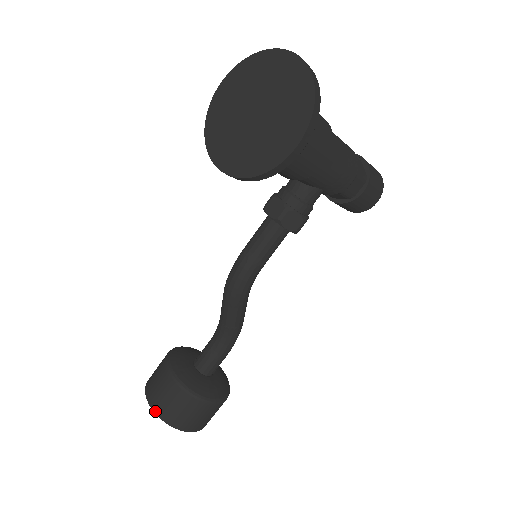
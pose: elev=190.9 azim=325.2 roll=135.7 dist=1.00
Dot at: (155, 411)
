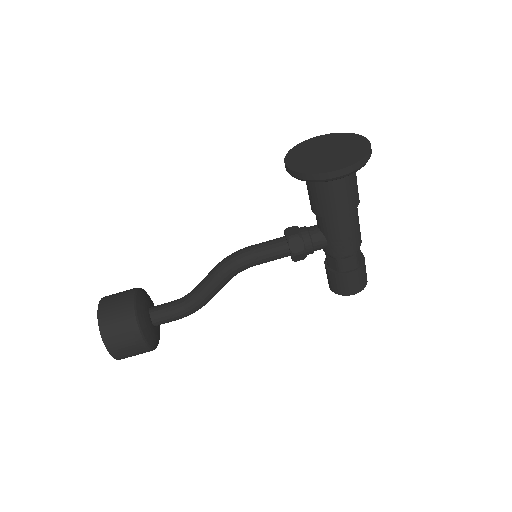
Dot at: (99, 310)
